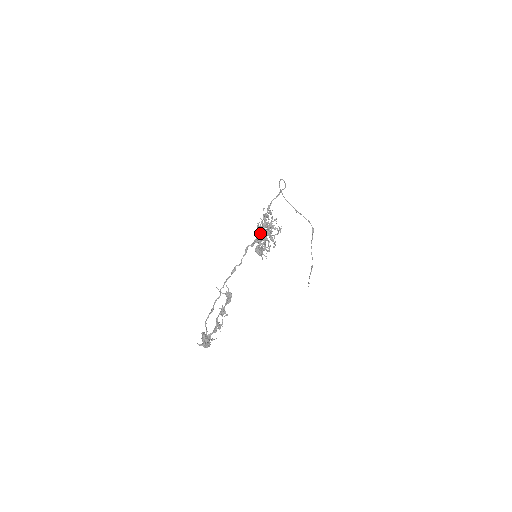
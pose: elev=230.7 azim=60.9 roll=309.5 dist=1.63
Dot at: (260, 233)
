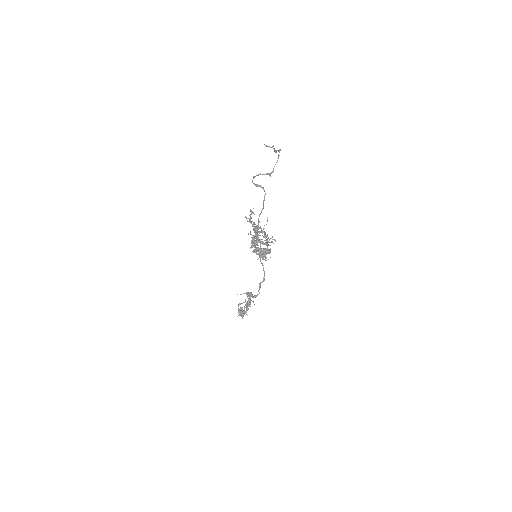
Dot at: occluded
